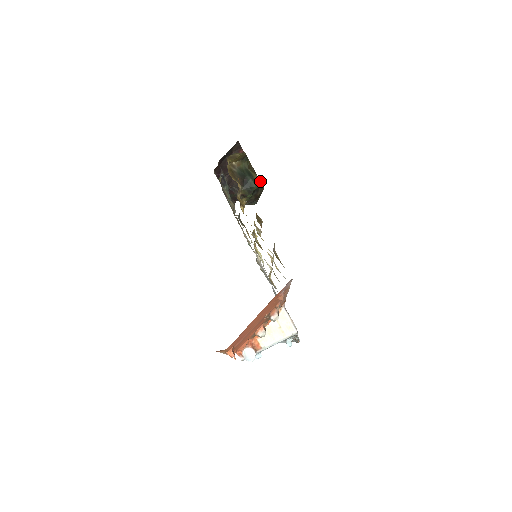
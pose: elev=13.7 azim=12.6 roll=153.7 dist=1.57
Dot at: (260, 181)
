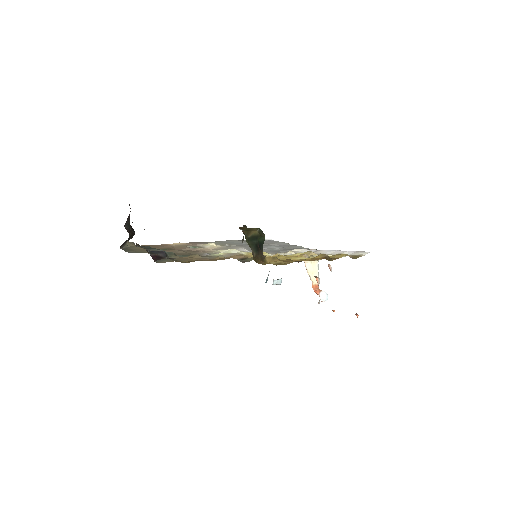
Dot at: (258, 229)
